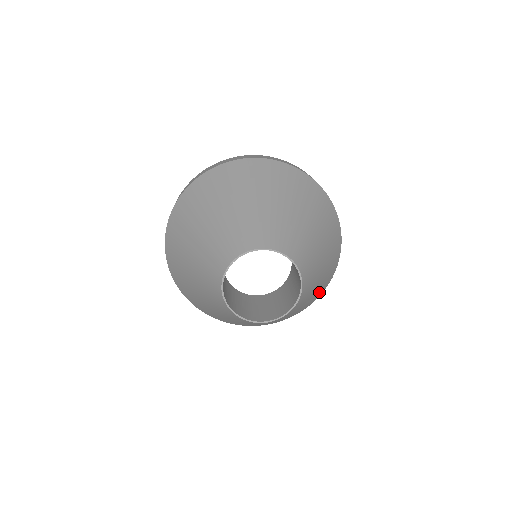
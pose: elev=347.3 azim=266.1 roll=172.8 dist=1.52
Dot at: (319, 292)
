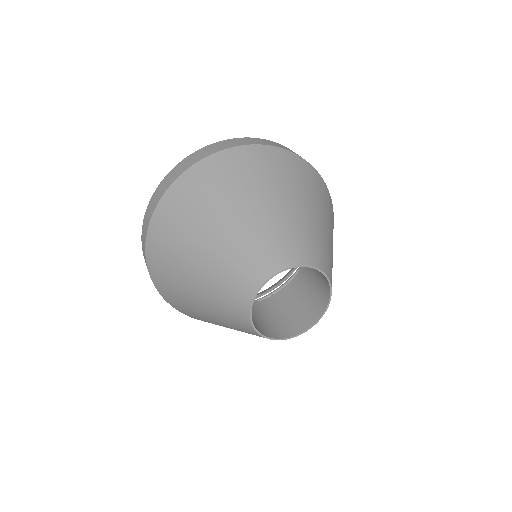
Dot at: occluded
